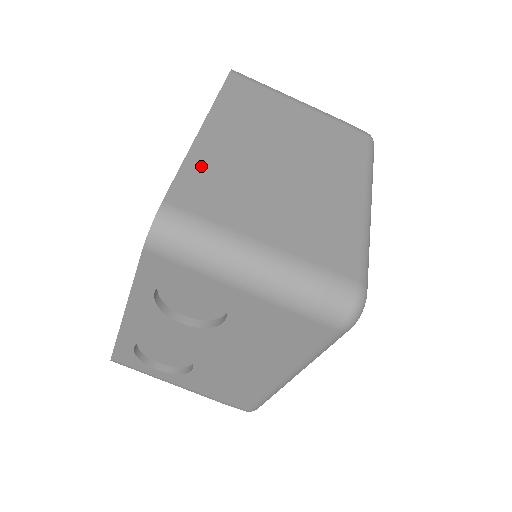
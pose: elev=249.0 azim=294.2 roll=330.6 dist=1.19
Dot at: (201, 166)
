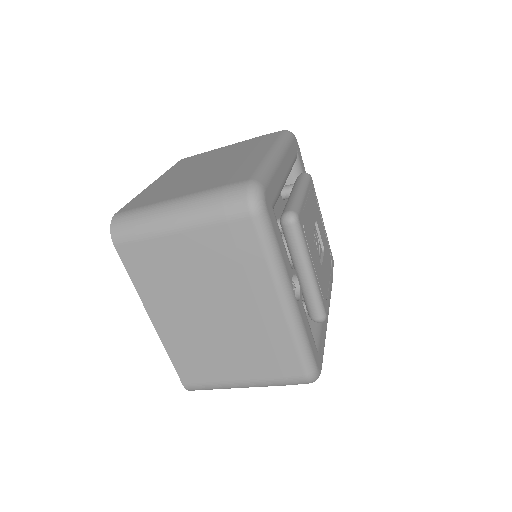
Dot at: (177, 352)
